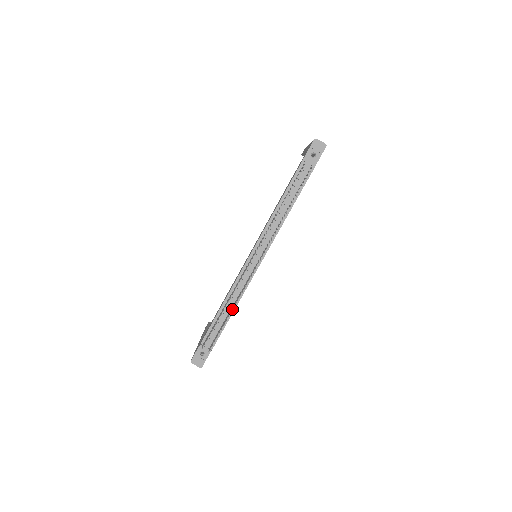
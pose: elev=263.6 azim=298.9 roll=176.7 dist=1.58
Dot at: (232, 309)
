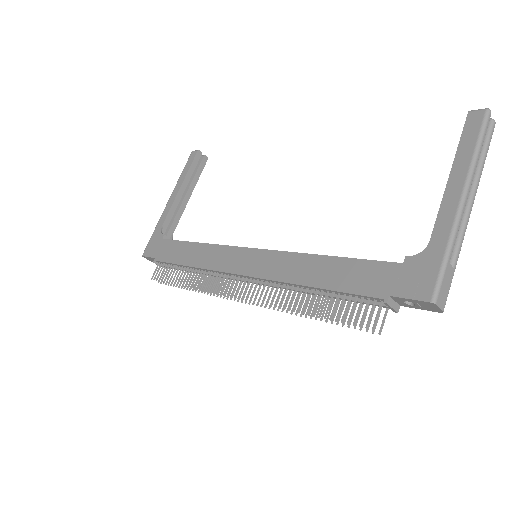
Dot at: occluded
